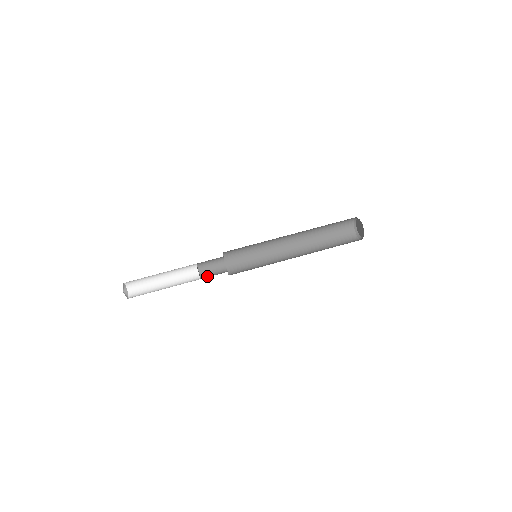
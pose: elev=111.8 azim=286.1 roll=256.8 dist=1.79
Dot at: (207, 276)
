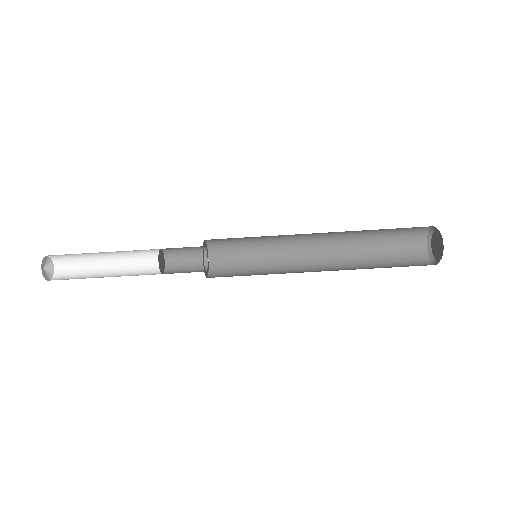
Dot at: (174, 256)
